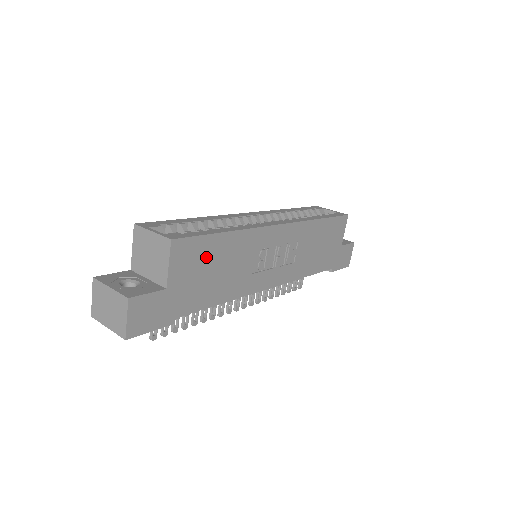
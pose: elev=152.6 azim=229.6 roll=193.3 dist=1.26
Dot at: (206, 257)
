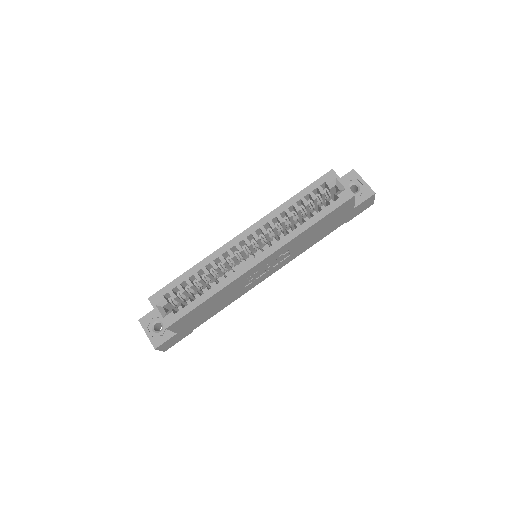
Dot at: (198, 312)
